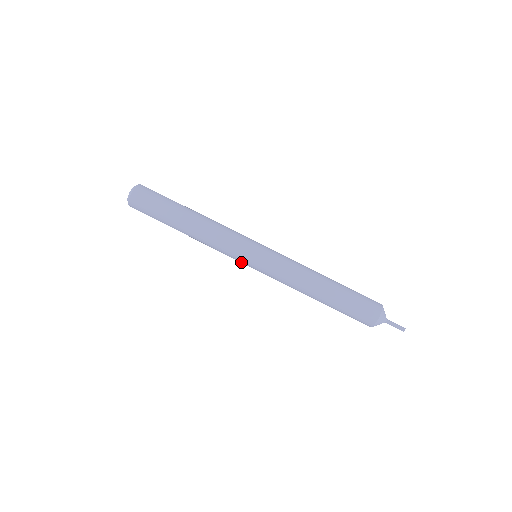
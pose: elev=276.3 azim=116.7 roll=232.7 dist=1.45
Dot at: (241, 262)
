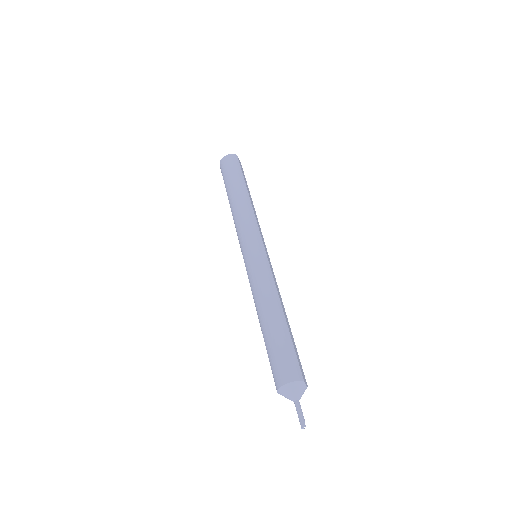
Dot at: occluded
